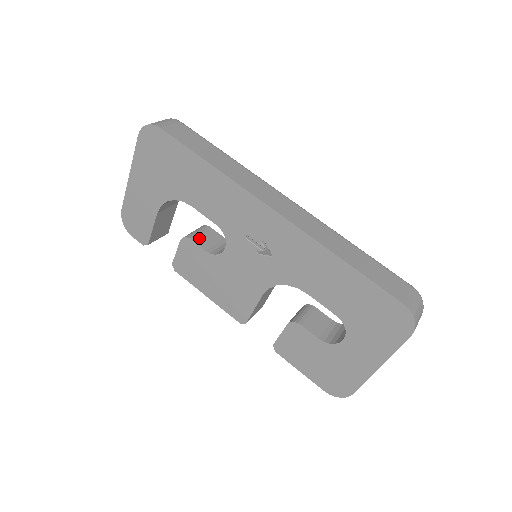
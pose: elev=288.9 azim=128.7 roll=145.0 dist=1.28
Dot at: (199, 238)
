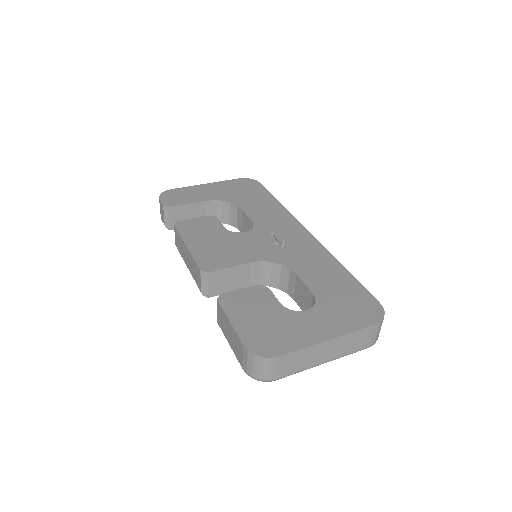
Dot at: occluded
